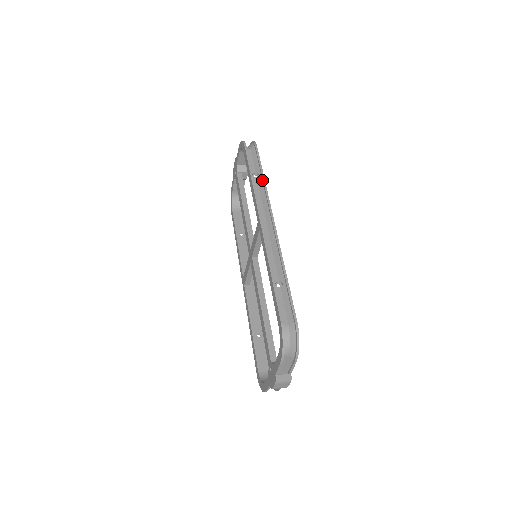
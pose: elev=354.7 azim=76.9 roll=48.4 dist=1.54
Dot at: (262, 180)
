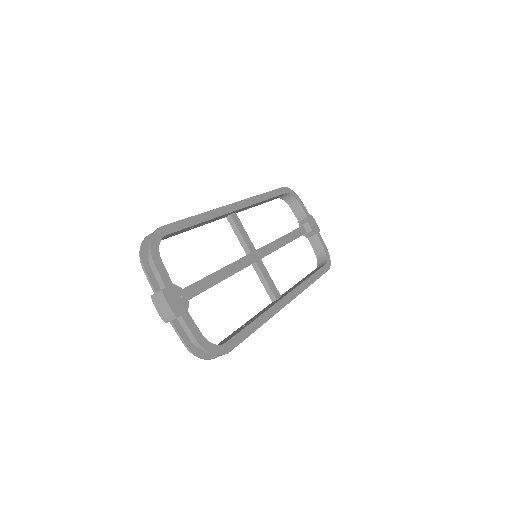
Dot at: (262, 196)
